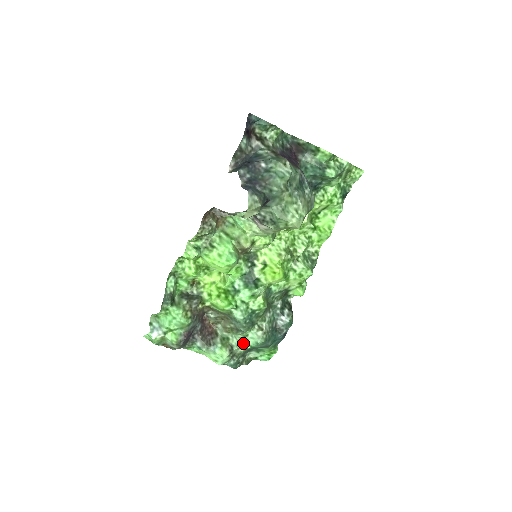
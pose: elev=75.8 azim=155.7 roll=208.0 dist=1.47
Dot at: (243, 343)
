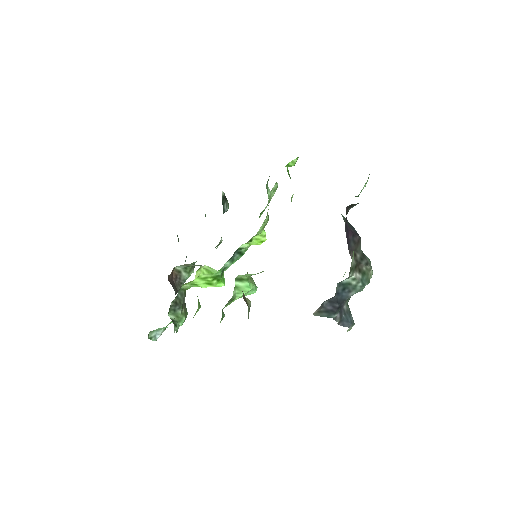
Dot at: occluded
